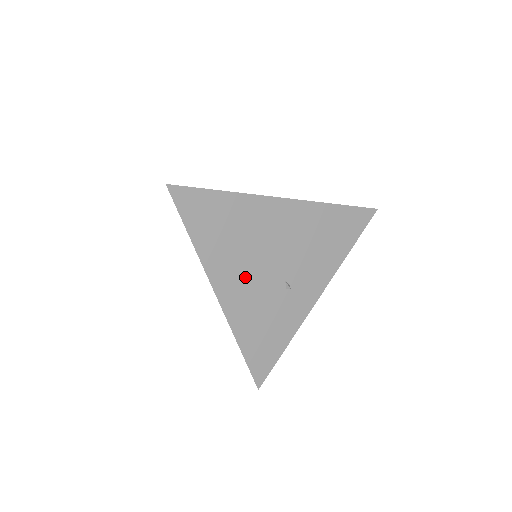
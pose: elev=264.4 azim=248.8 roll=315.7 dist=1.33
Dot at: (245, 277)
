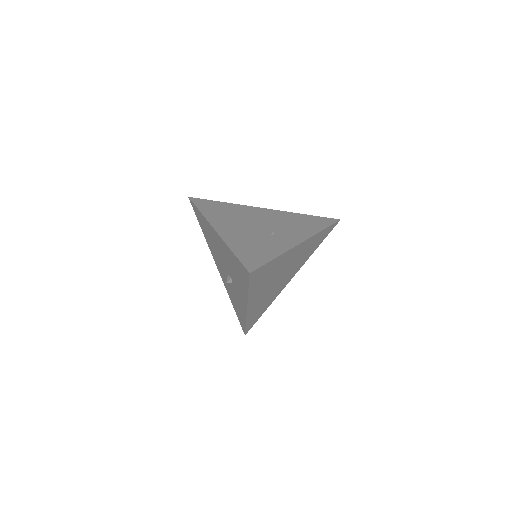
Dot at: (237, 226)
